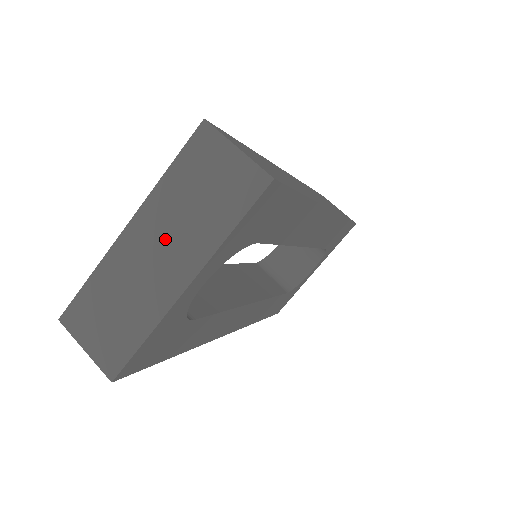
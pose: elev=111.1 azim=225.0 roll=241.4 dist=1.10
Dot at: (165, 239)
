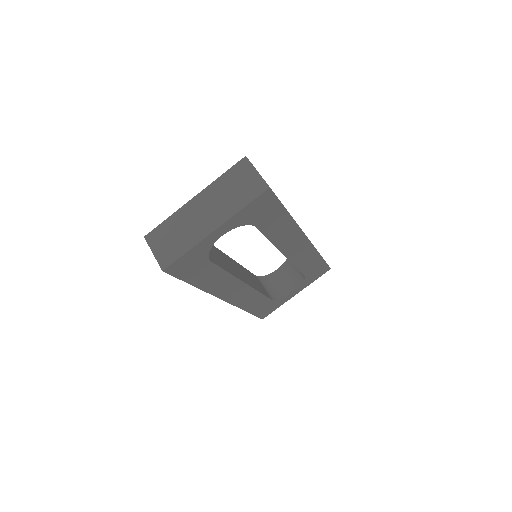
Dot at: (211, 206)
